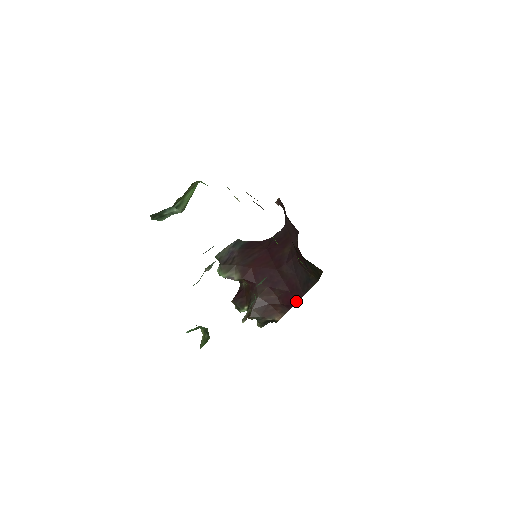
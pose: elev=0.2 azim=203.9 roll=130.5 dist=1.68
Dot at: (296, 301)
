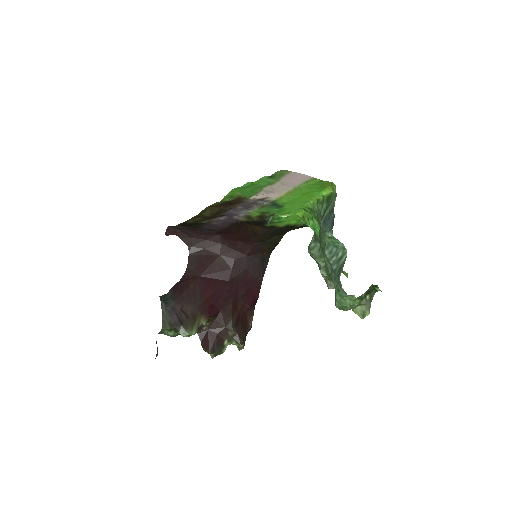
Dot at: (259, 291)
